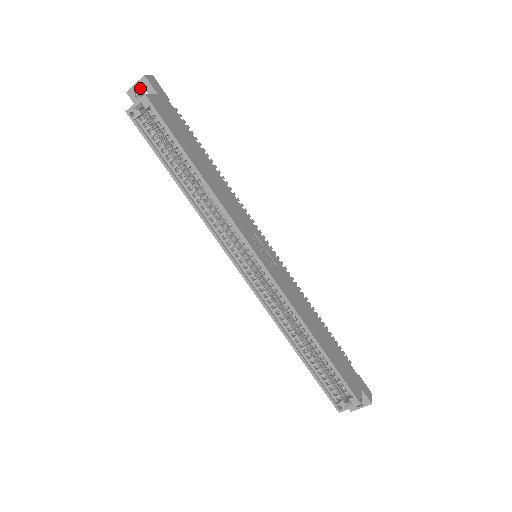
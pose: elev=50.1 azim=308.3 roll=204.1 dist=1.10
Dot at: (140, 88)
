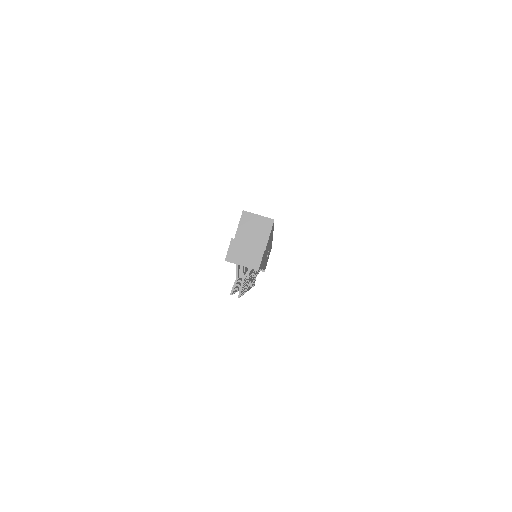
Dot at: occluded
